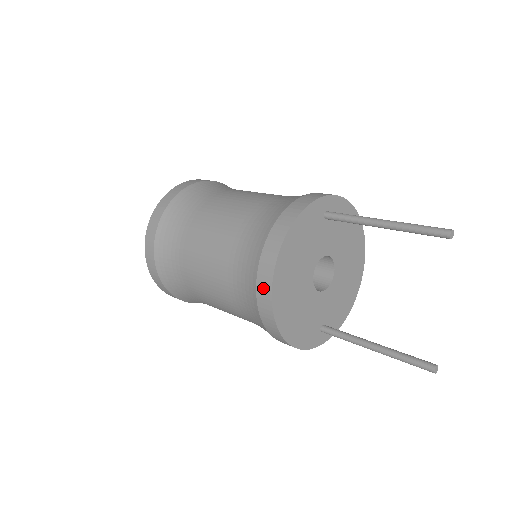
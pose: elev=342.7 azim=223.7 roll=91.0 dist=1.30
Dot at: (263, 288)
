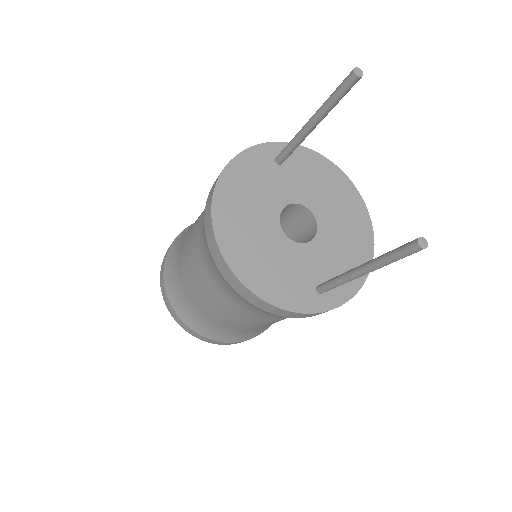
Dot at: (209, 235)
